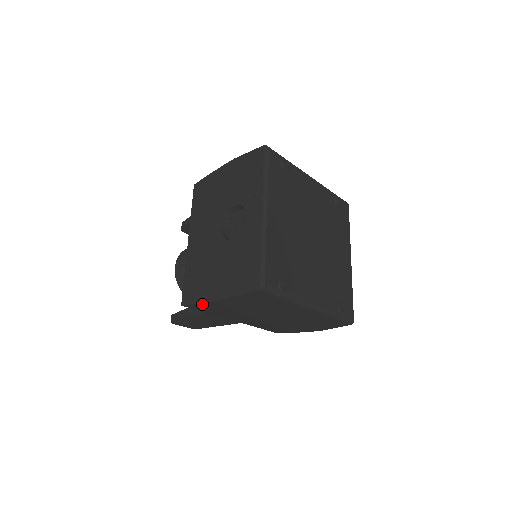
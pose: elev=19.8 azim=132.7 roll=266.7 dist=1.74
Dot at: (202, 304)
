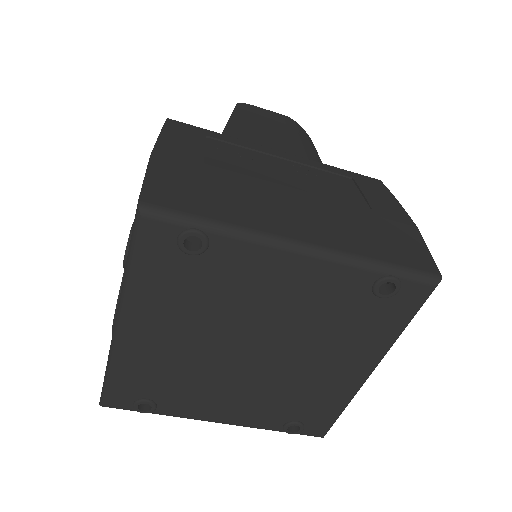
Dot at: occluded
